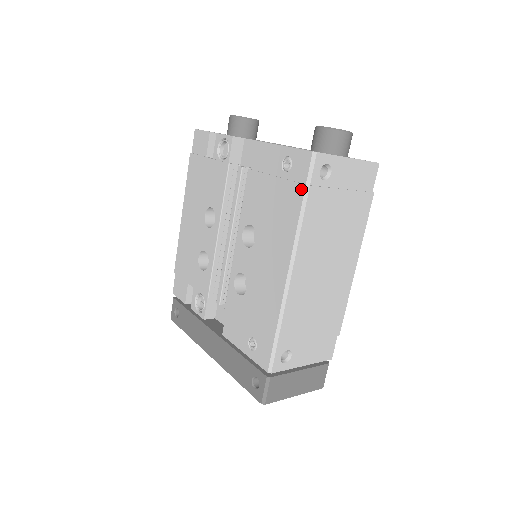
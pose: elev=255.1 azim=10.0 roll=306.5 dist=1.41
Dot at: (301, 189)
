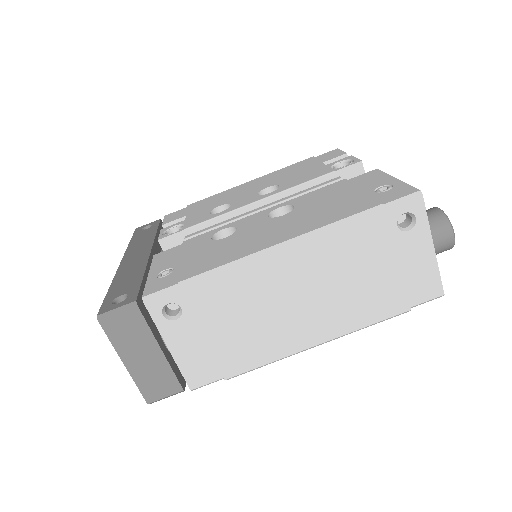
Dot at: (374, 204)
